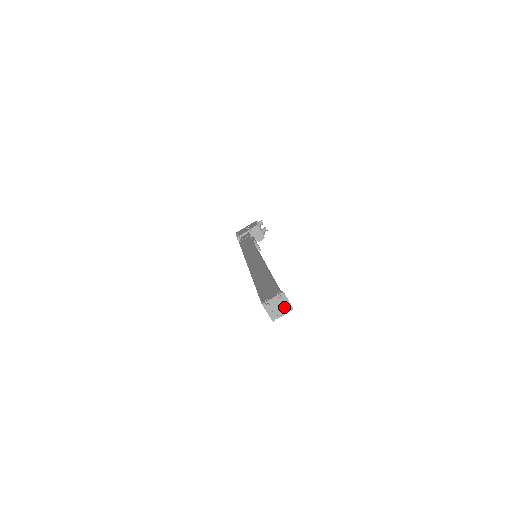
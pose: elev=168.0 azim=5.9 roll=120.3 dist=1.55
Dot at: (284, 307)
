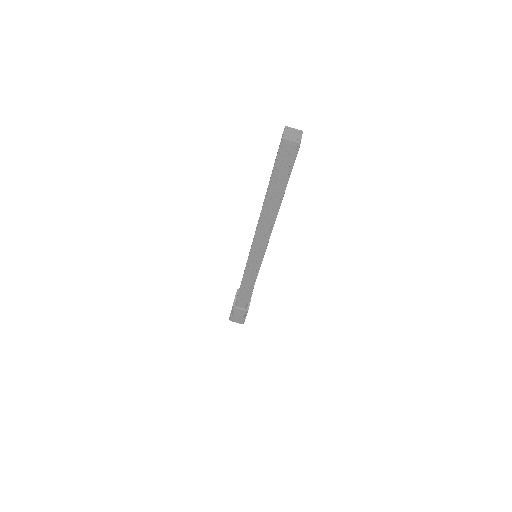
Dot at: (296, 133)
